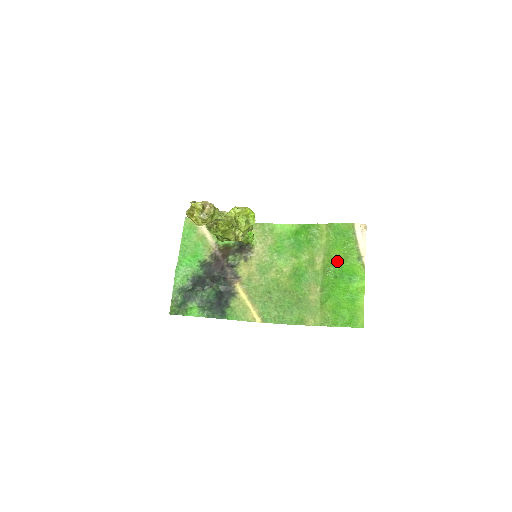
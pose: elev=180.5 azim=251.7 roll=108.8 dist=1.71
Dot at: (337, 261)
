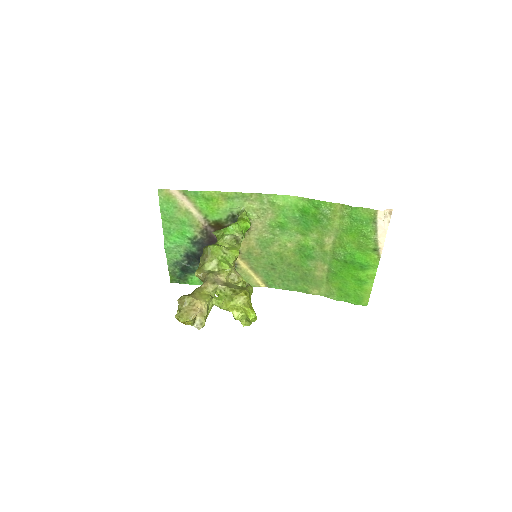
Dot at: (349, 248)
